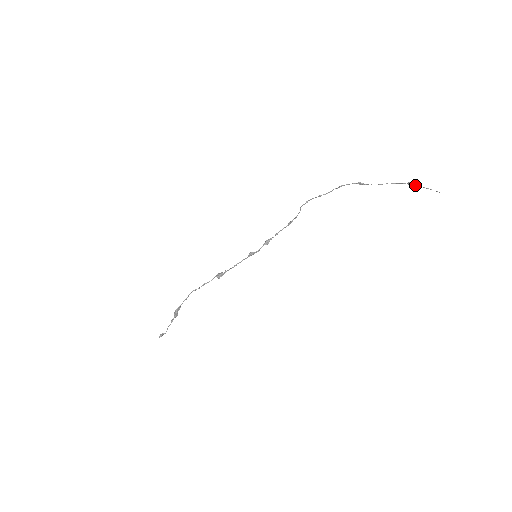
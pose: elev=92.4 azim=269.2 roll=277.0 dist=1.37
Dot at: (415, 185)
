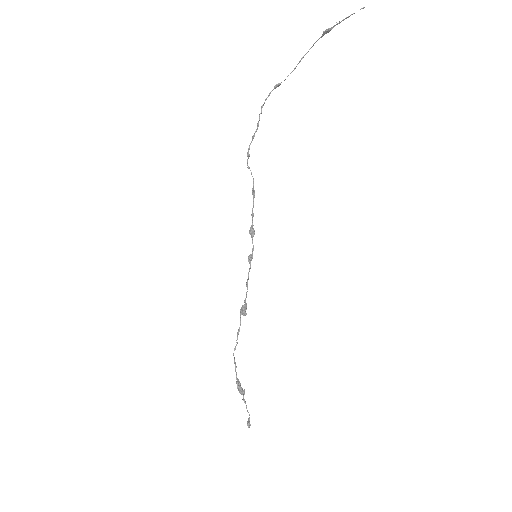
Dot at: (332, 28)
